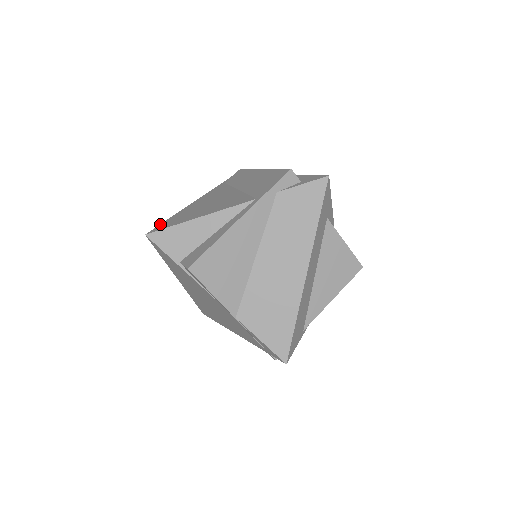
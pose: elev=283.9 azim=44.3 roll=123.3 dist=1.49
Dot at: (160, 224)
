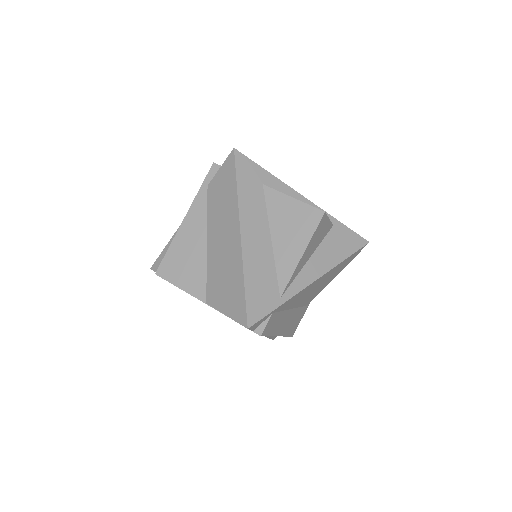
Dot at: occluded
